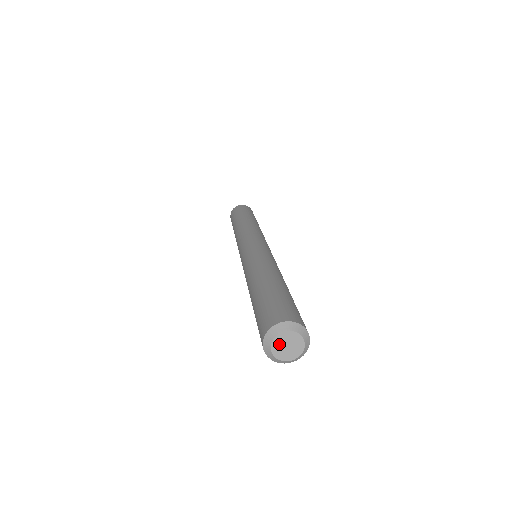
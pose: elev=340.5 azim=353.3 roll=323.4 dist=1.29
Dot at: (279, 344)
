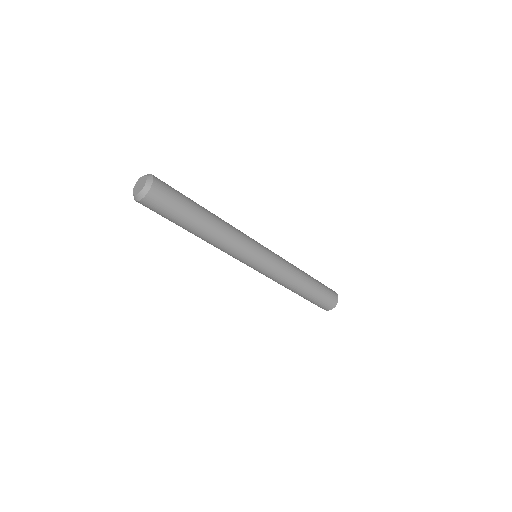
Dot at: (138, 184)
